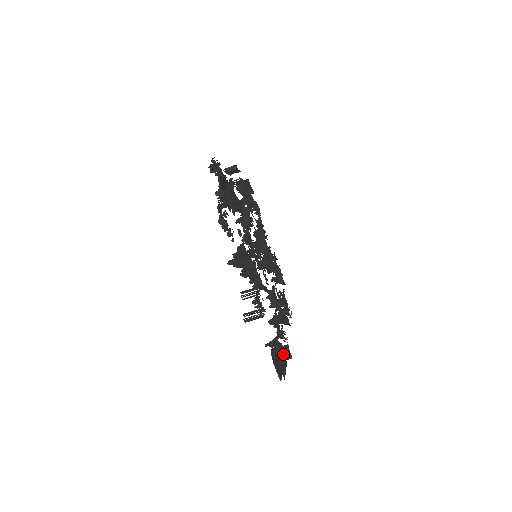
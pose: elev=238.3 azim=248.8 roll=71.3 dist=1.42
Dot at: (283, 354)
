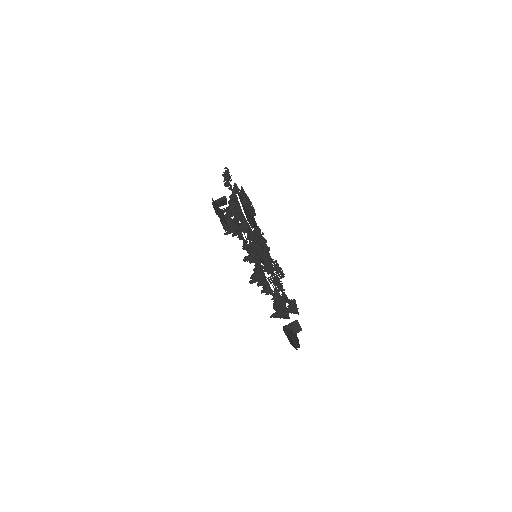
Dot at: (294, 328)
